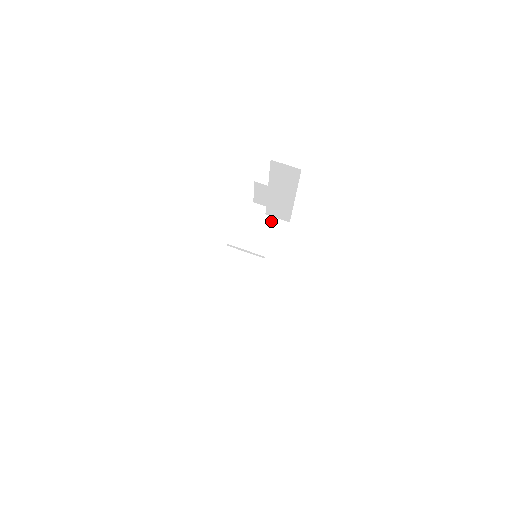
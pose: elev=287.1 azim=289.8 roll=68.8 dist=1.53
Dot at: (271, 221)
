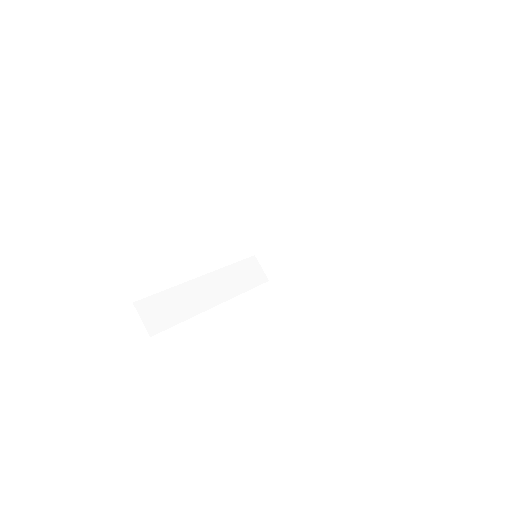
Dot at: (255, 264)
